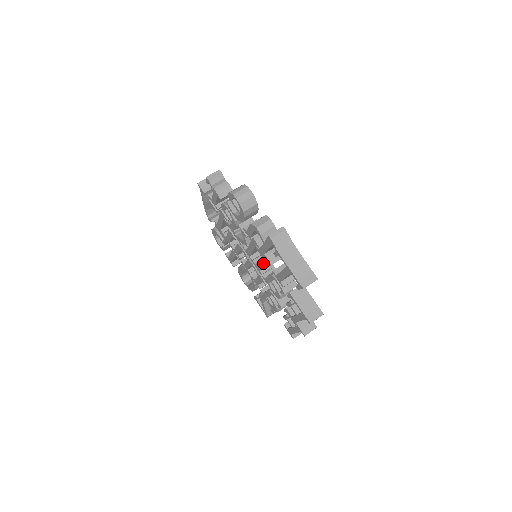
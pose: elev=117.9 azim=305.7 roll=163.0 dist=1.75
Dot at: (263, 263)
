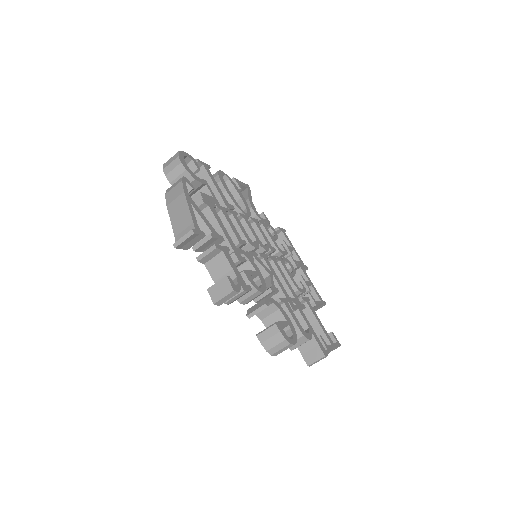
Dot at: occluded
